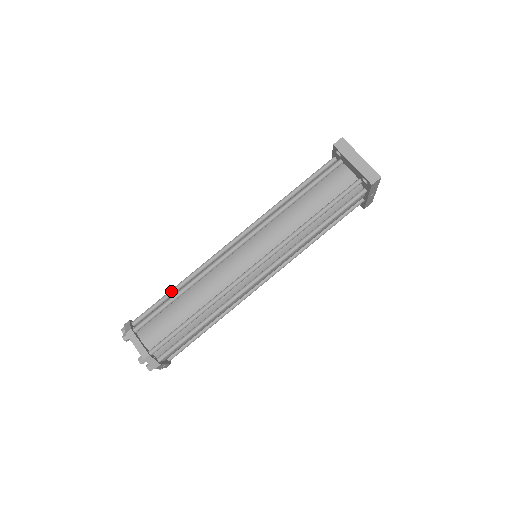
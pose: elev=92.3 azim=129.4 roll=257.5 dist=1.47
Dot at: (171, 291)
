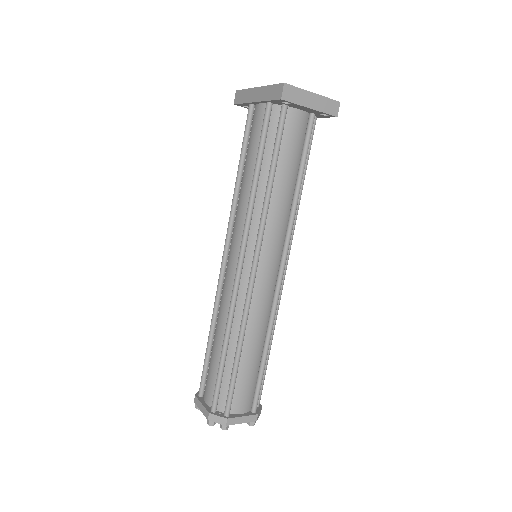
Dot at: (224, 359)
